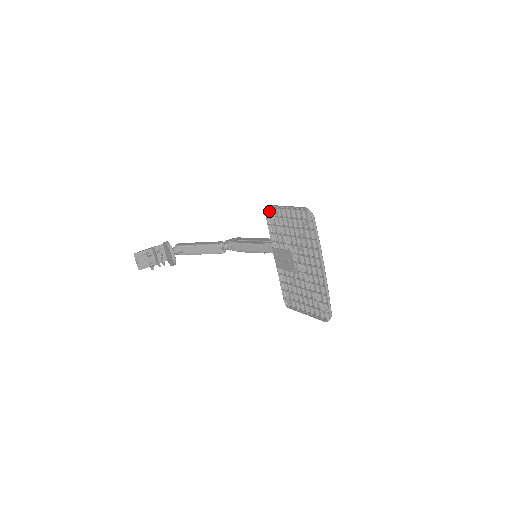
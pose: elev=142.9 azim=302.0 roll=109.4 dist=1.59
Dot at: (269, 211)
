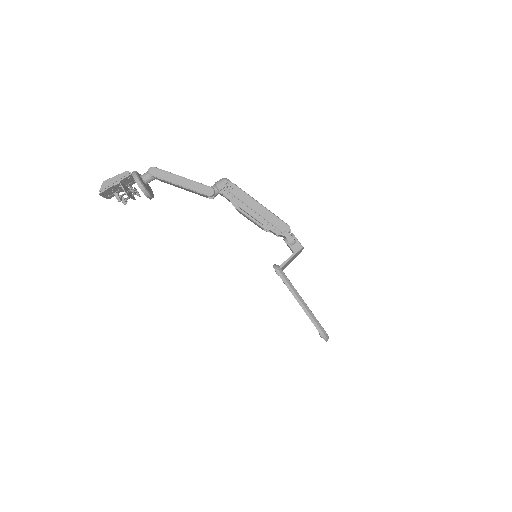
Dot at: (278, 274)
